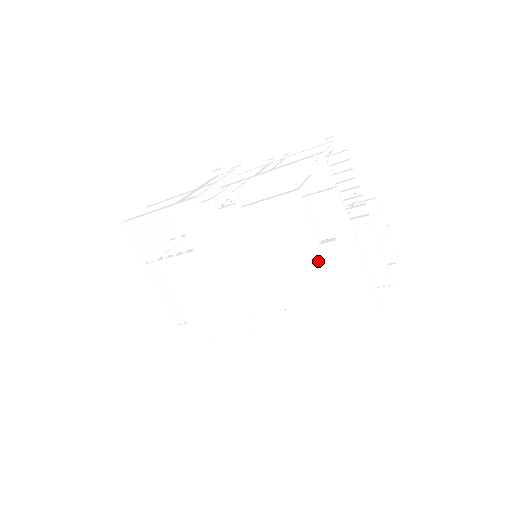
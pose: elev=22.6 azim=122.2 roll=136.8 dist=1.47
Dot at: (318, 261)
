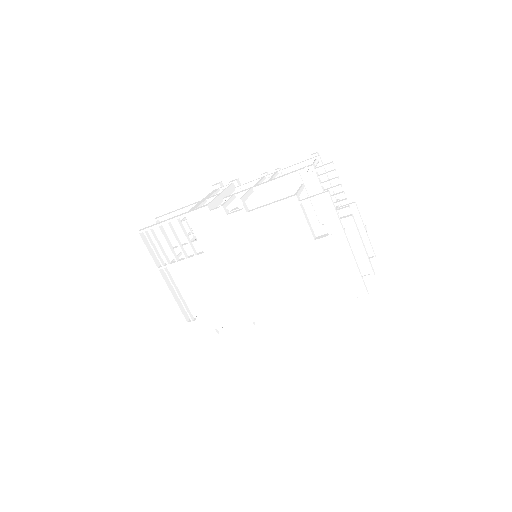
Dot at: (314, 254)
